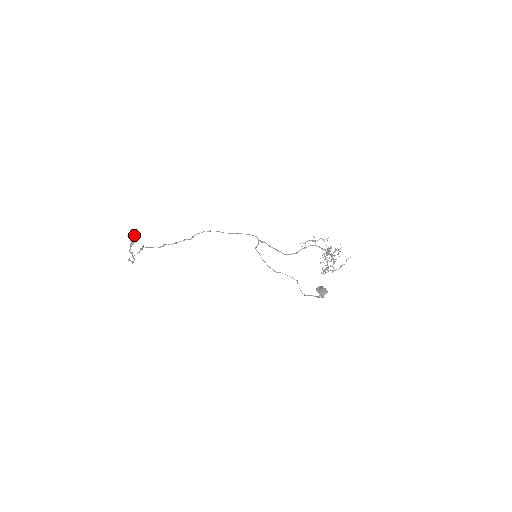
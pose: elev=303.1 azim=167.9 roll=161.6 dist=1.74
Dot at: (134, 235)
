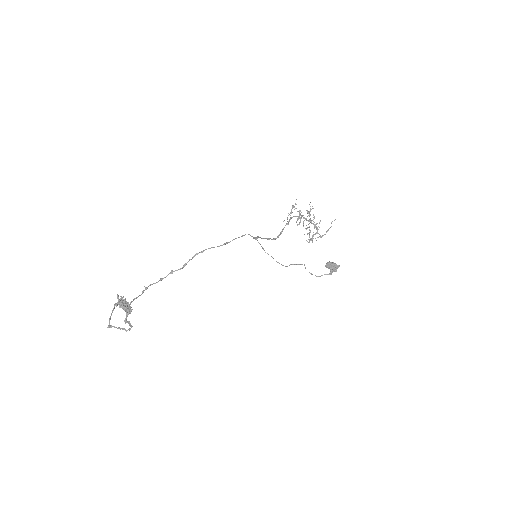
Dot at: (125, 301)
